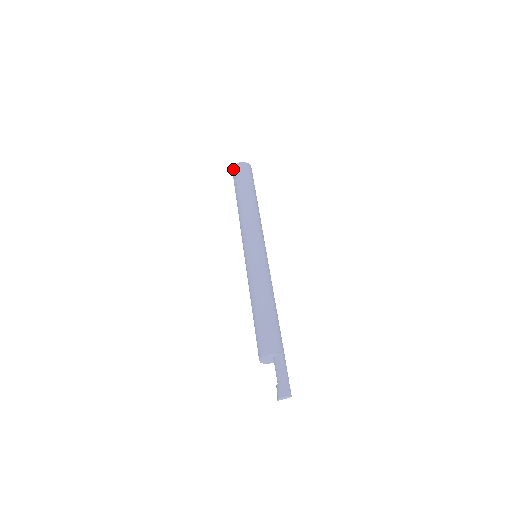
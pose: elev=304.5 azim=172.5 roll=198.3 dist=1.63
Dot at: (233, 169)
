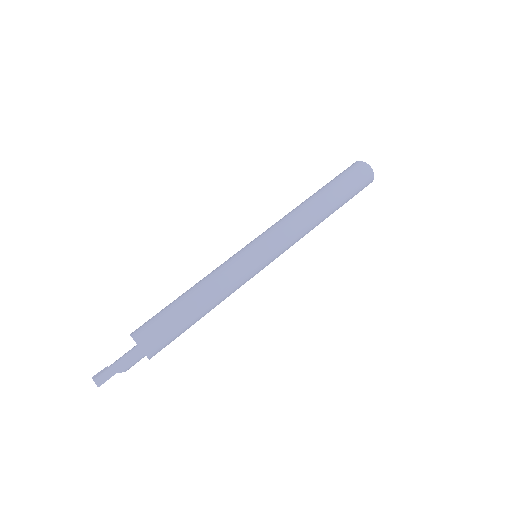
Dot at: occluded
